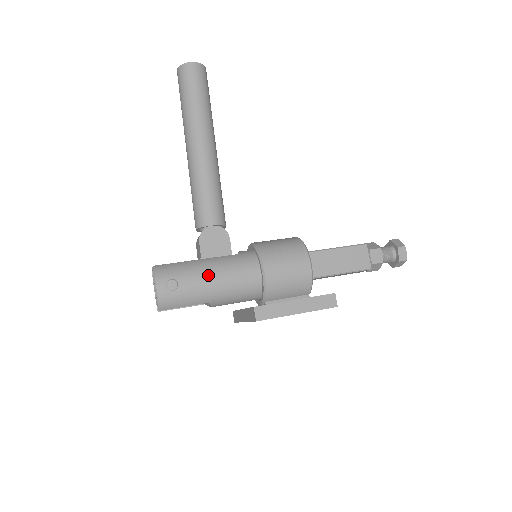
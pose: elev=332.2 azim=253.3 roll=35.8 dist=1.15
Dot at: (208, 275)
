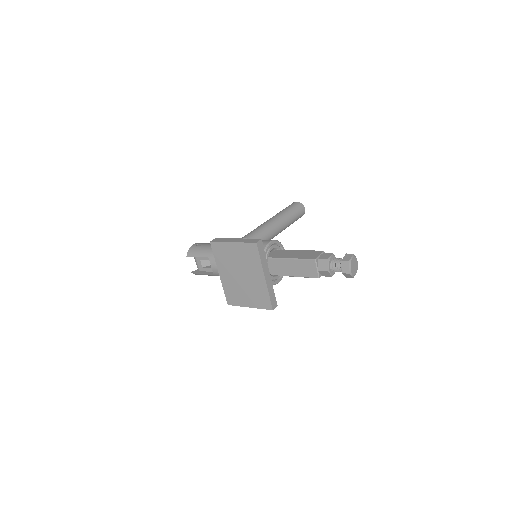
Dot at: occluded
